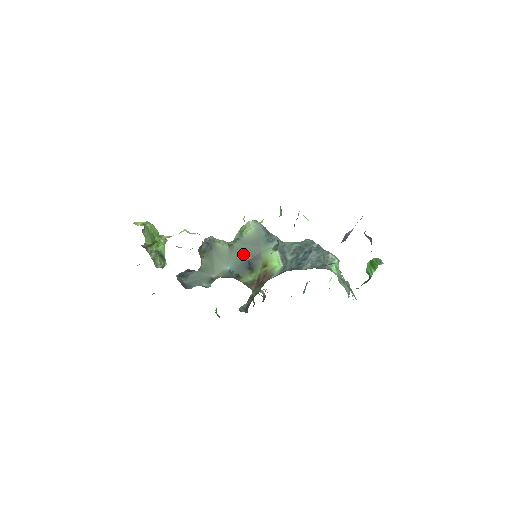
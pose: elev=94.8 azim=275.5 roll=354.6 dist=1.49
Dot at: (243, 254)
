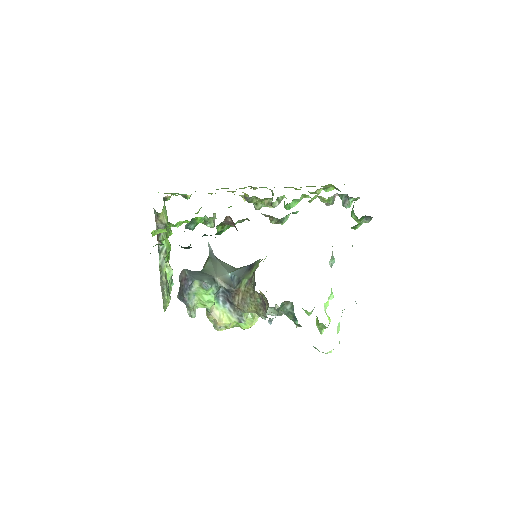
Dot at: (244, 266)
